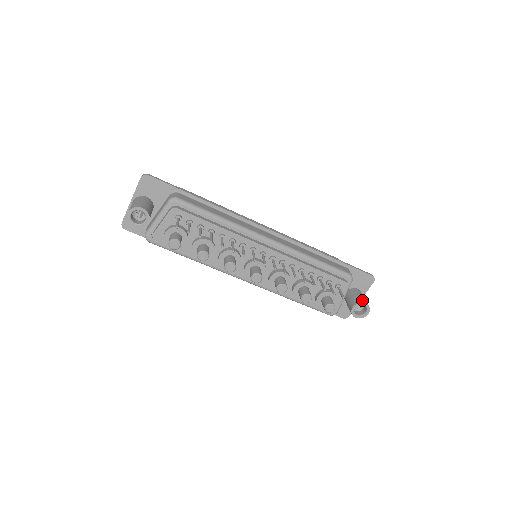
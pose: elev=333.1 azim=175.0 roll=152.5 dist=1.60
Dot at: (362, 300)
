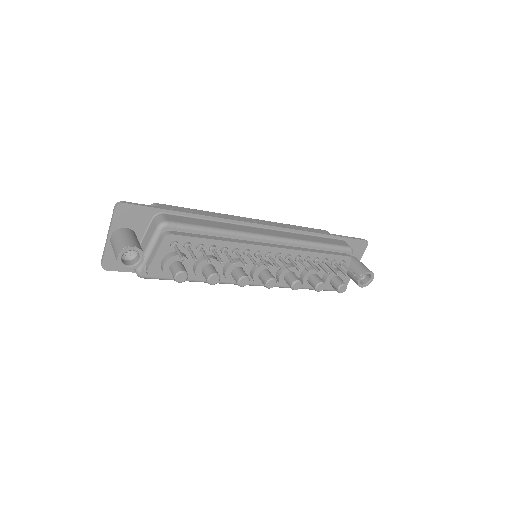
Dot at: (365, 269)
